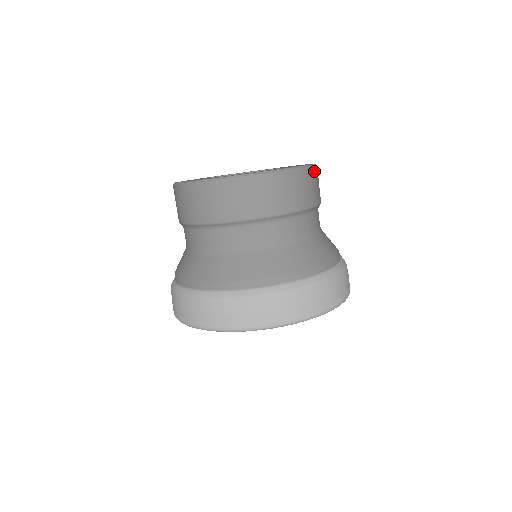
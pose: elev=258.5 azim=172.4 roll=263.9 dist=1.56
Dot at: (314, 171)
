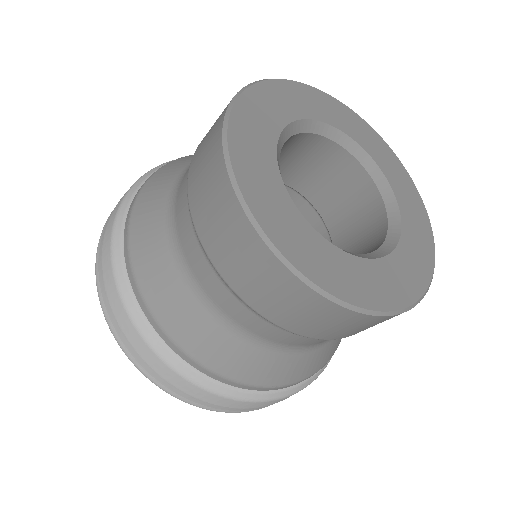
Dot at: occluded
